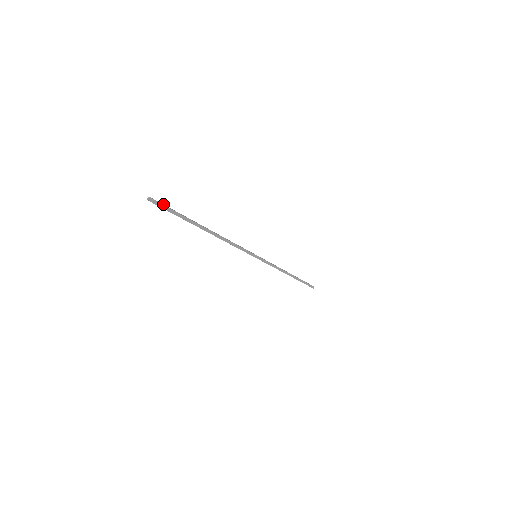
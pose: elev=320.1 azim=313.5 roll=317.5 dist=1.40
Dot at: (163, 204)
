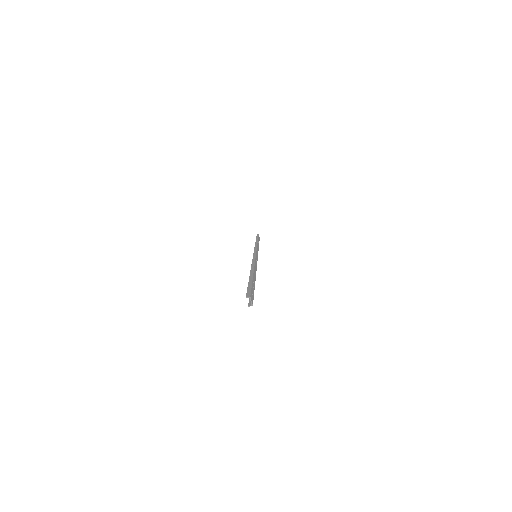
Dot at: (252, 291)
